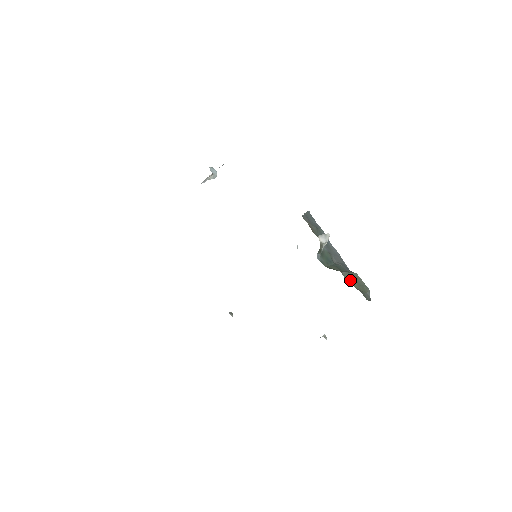
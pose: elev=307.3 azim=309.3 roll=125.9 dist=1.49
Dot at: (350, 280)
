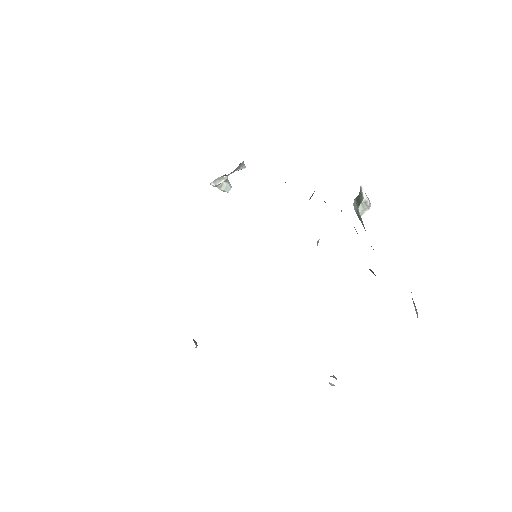
Dot at: occluded
